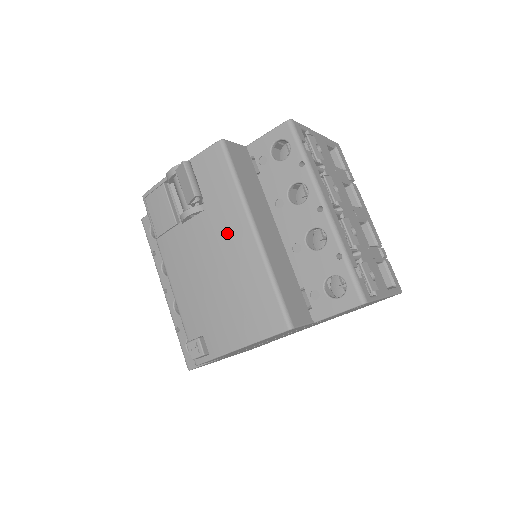
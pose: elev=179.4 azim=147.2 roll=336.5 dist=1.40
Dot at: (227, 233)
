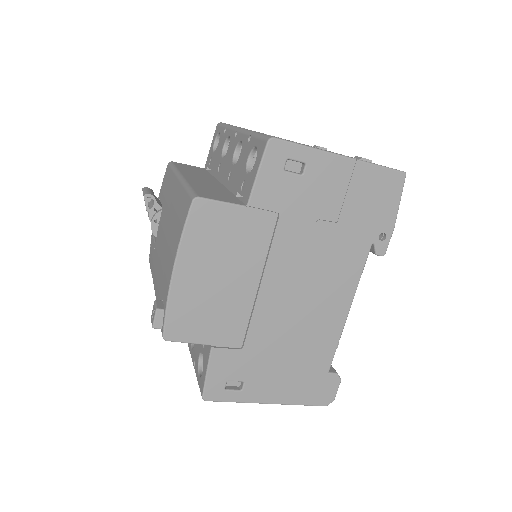
Dot at: (169, 202)
